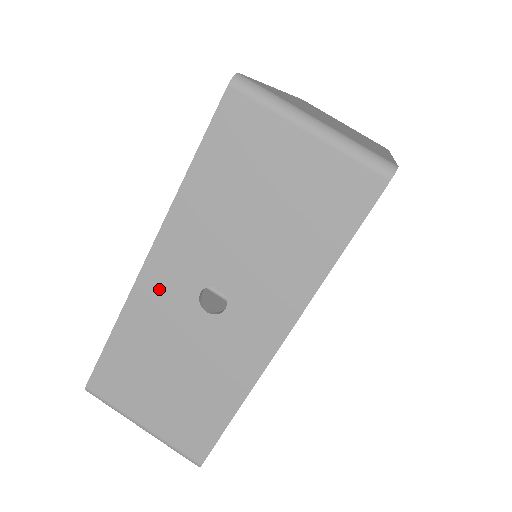
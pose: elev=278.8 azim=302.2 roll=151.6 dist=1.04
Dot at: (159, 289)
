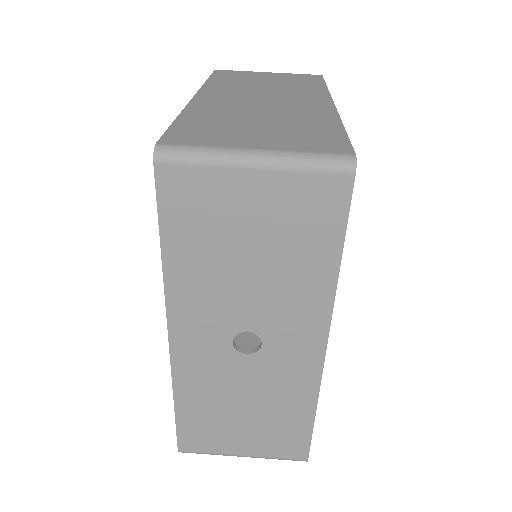
Dot at: (194, 356)
